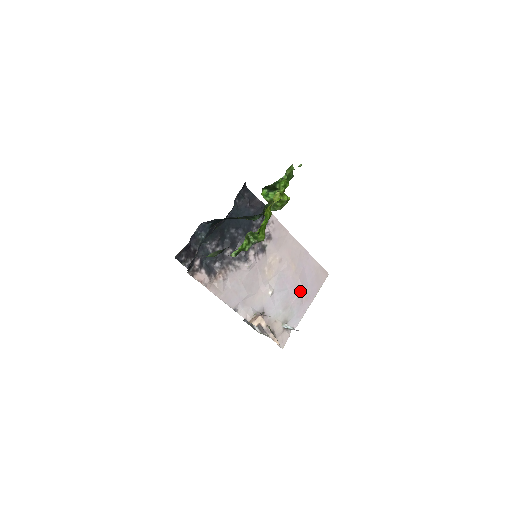
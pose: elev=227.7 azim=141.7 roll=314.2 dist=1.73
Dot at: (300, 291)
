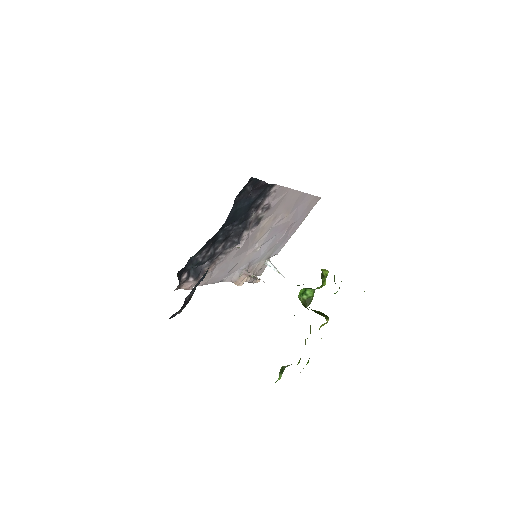
Dot at: (288, 228)
